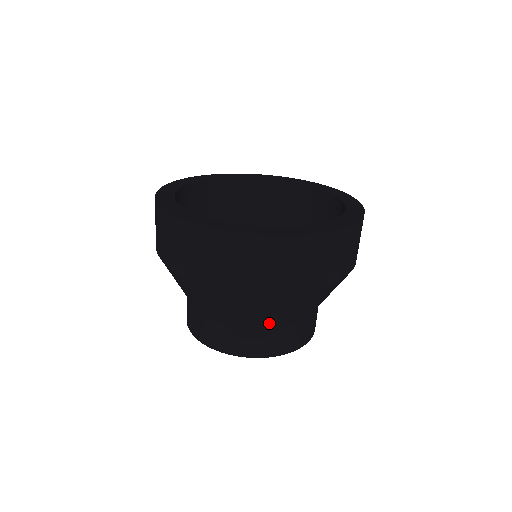
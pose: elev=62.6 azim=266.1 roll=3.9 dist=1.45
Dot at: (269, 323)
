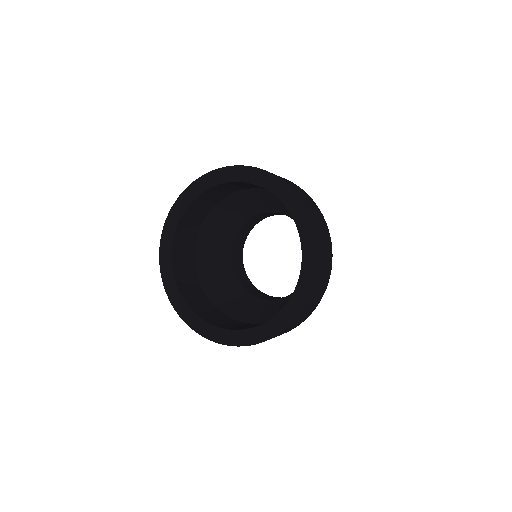
Dot at: occluded
